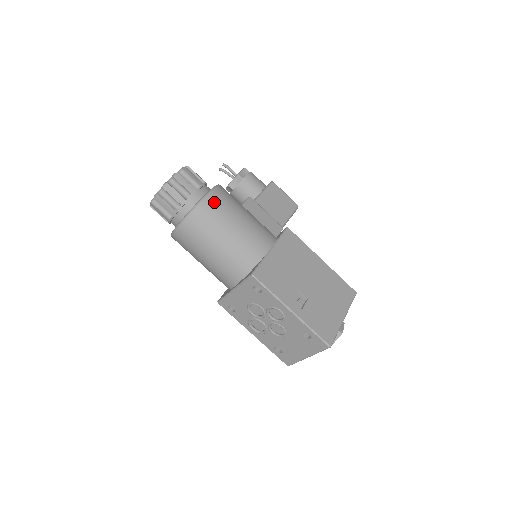
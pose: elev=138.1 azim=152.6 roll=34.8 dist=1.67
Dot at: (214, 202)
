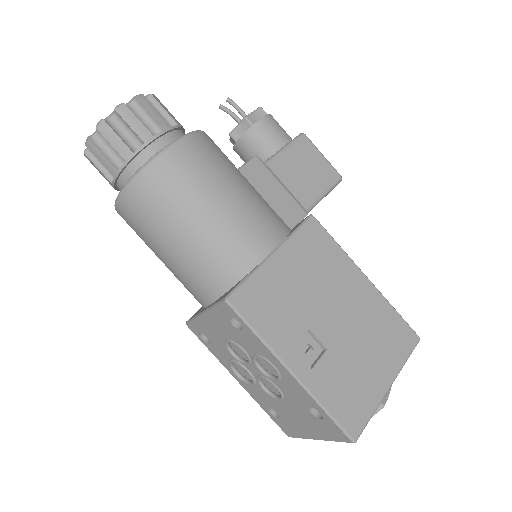
Dot at: (179, 160)
